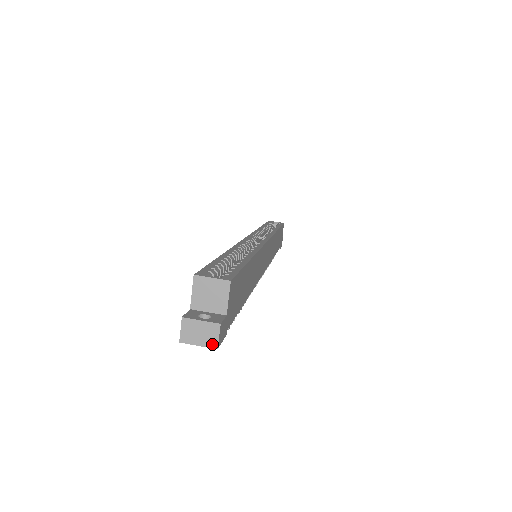
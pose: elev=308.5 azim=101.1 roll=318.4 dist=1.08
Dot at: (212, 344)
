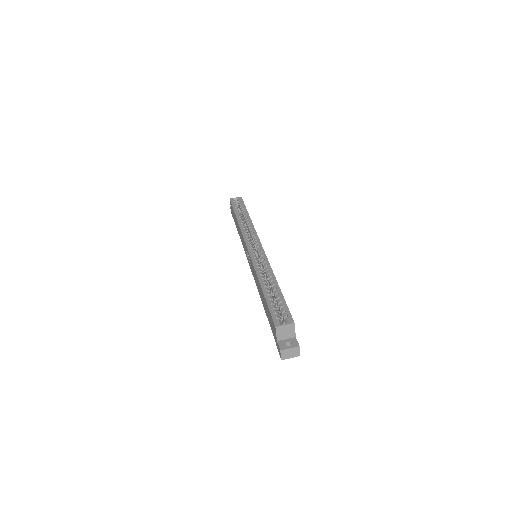
Dot at: (297, 355)
